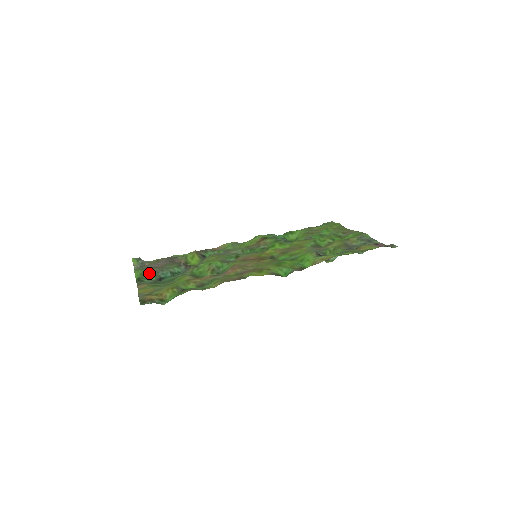
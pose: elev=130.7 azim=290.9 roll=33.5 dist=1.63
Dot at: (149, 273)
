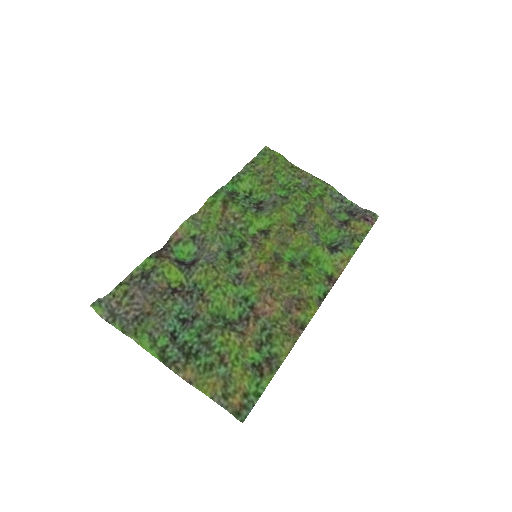
Dot at: (155, 334)
